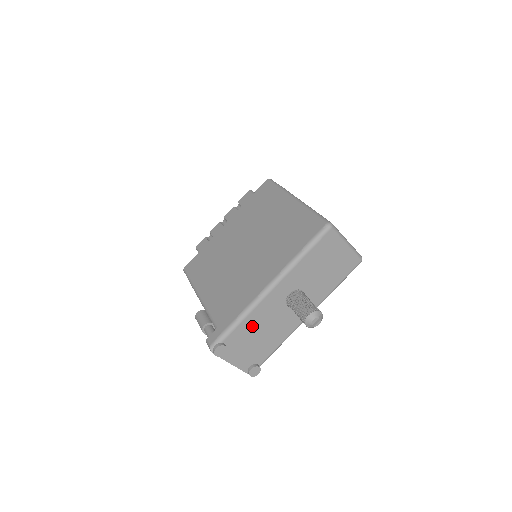
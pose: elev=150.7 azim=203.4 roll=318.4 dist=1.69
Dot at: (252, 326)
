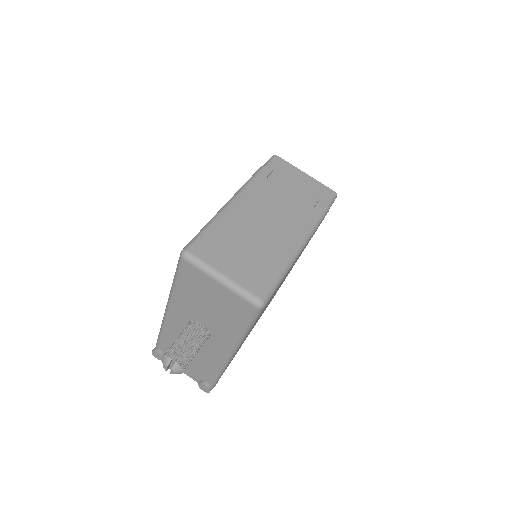
Dot at: occluded
